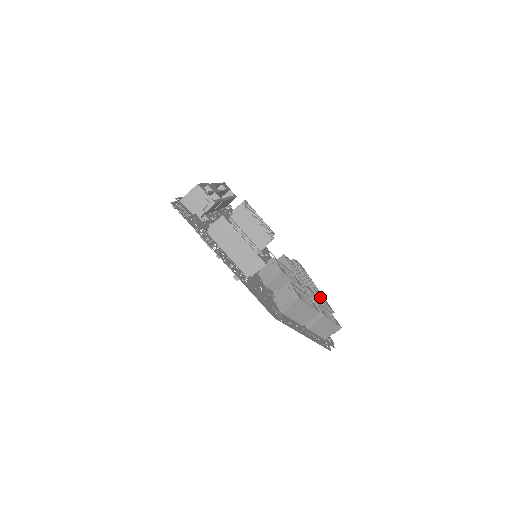
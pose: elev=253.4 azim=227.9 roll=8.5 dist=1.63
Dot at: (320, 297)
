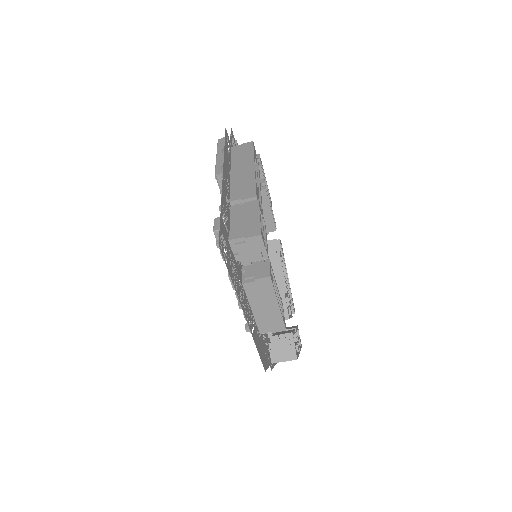
Dot at: occluded
